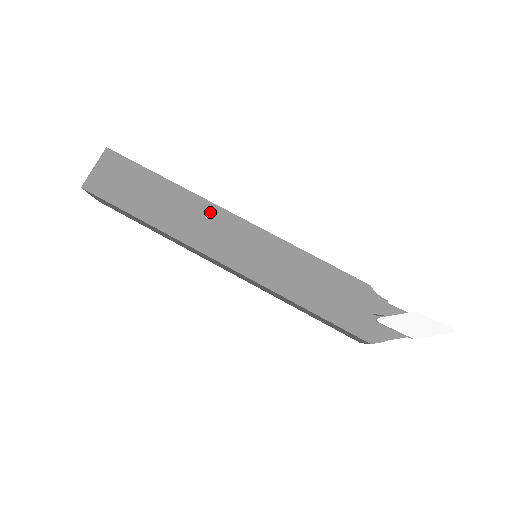
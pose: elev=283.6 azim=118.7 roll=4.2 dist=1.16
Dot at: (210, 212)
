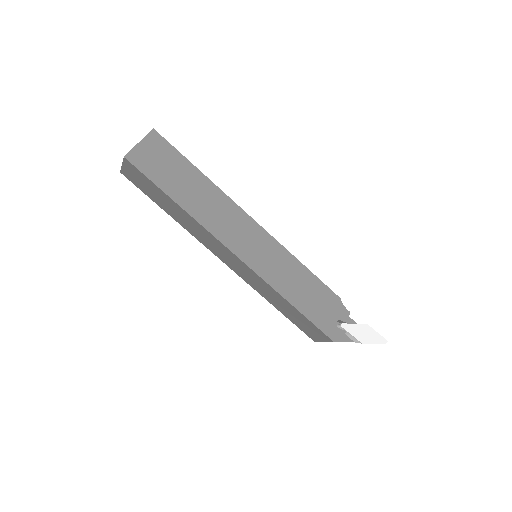
Dot at: (233, 211)
